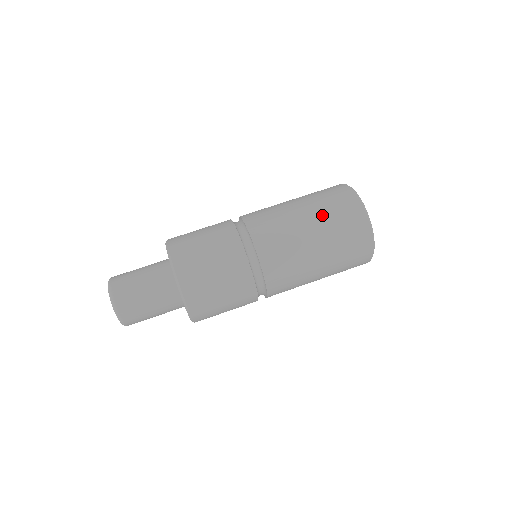
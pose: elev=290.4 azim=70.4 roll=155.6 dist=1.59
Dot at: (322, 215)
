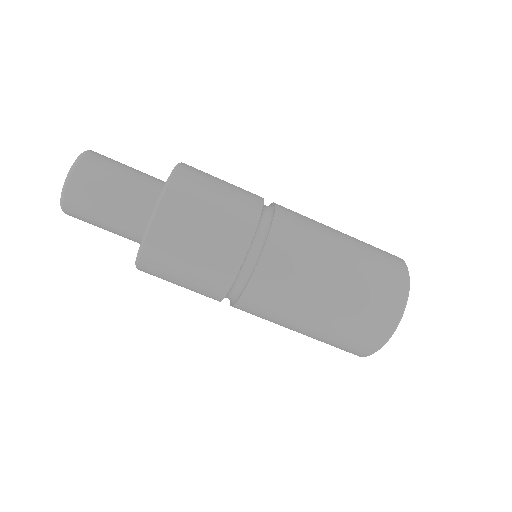
Dot at: (328, 333)
